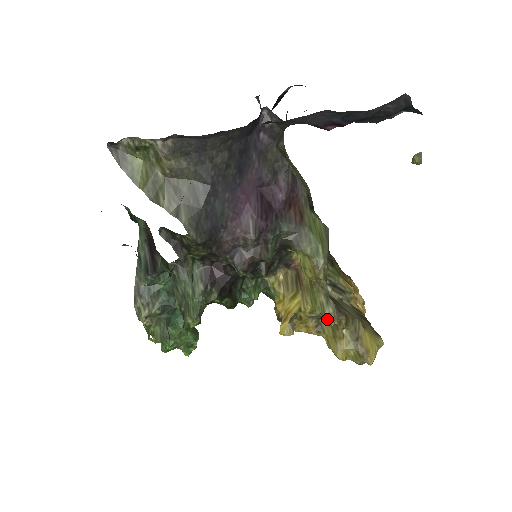
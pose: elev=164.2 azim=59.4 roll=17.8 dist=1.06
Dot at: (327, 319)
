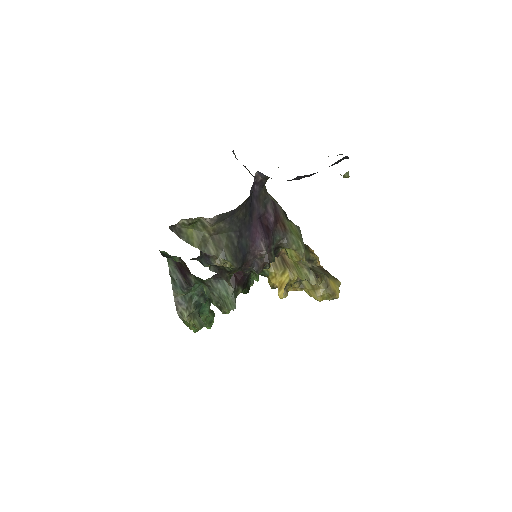
Dot at: (312, 283)
